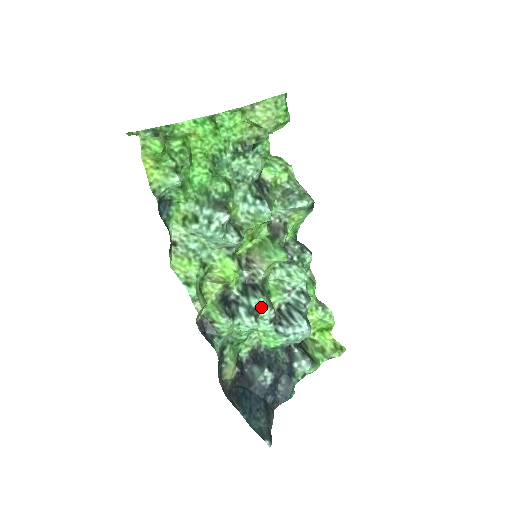
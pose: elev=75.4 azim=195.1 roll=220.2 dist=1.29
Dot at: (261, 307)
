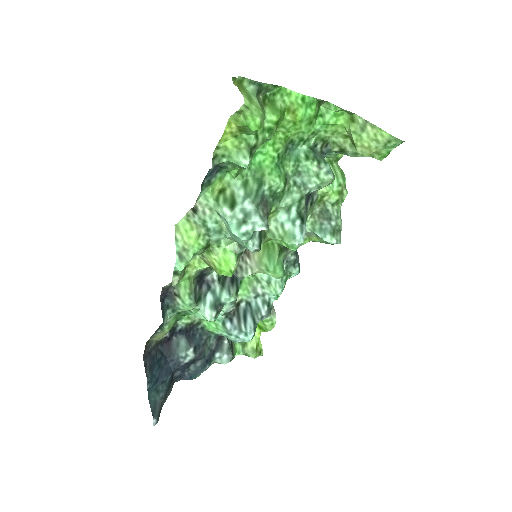
Dot at: occluded
